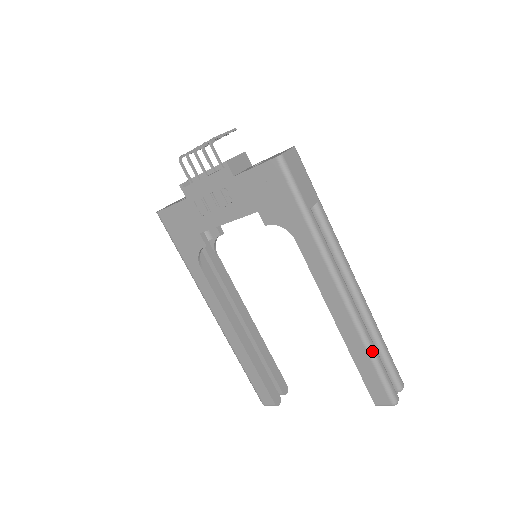
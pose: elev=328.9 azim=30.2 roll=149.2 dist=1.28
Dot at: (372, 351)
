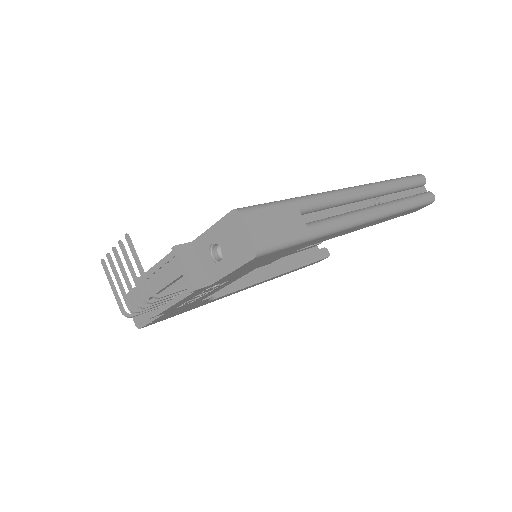
Dot at: (408, 207)
